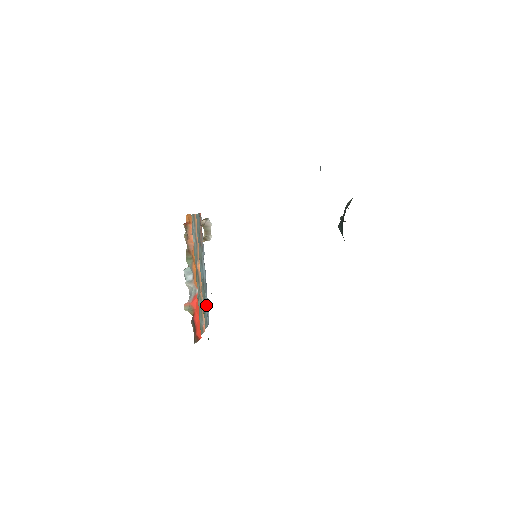
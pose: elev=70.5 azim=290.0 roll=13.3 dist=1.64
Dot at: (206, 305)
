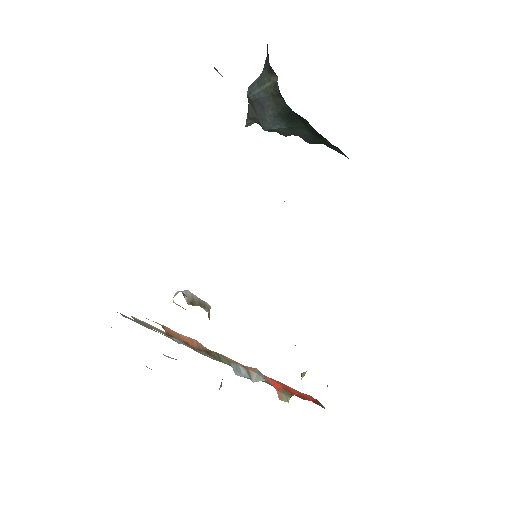
Dot at: occluded
